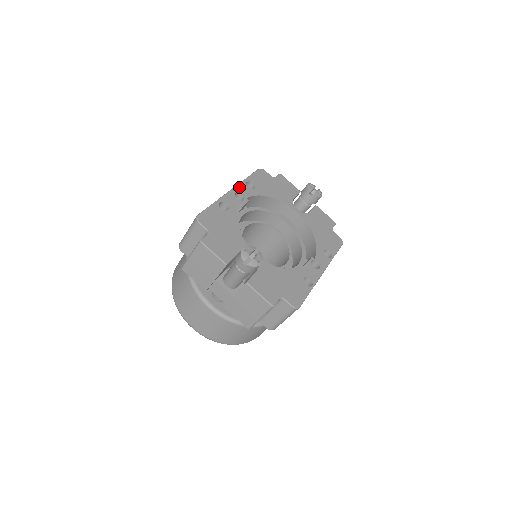
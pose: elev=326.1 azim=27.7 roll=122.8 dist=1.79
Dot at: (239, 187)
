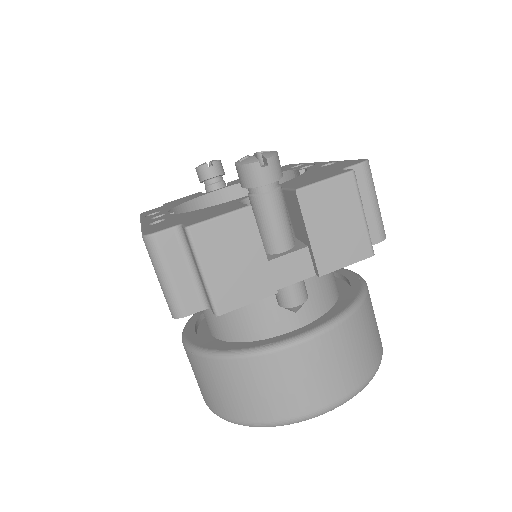
Dot at: (145, 219)
